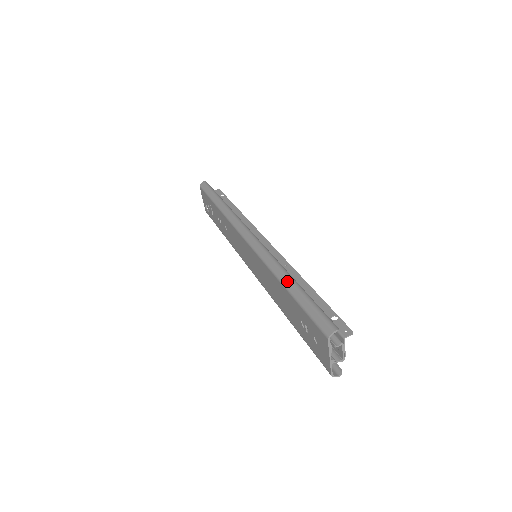
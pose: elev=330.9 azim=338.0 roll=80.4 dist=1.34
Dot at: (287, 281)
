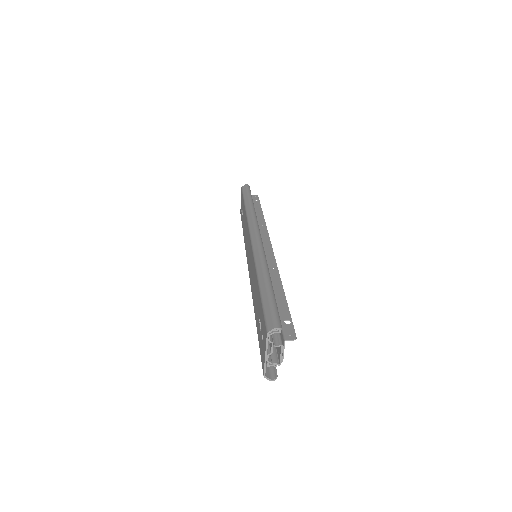
Dot at: (263, 277)
